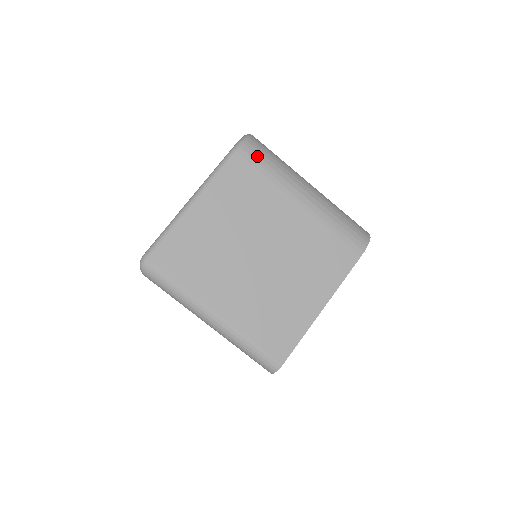
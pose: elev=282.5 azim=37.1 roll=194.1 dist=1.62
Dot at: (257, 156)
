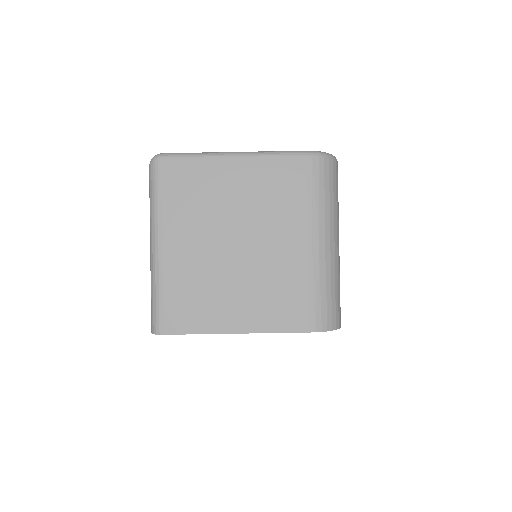
Dot at: (318, 175)
